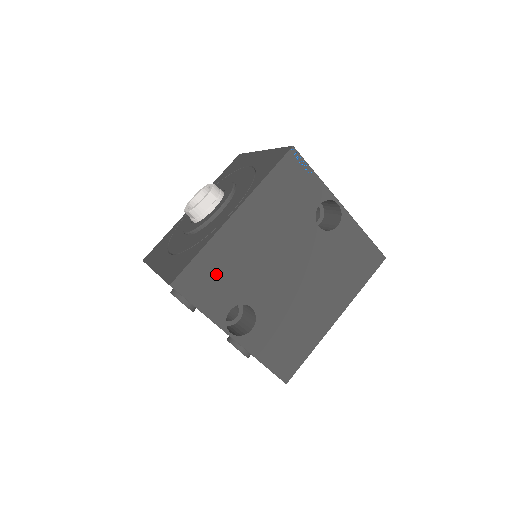
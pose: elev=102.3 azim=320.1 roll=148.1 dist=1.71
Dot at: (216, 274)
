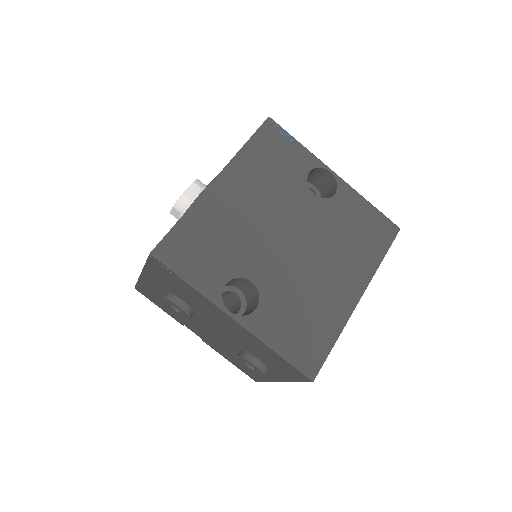
Dot at: (203, 242)
